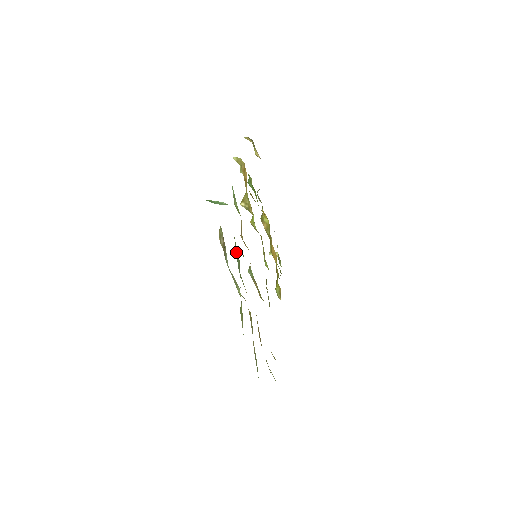
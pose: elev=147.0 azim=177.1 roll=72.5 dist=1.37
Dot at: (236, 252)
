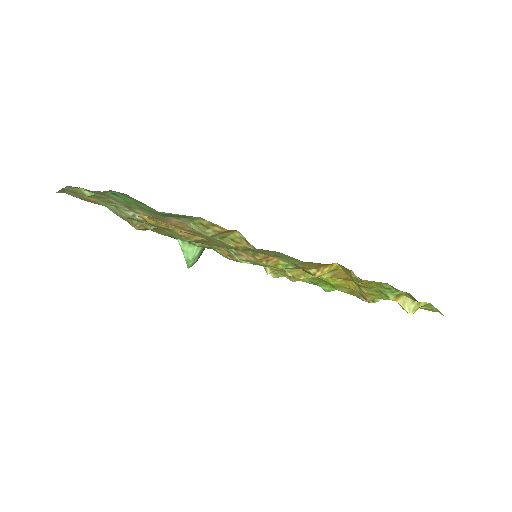
Dot at: occluded
